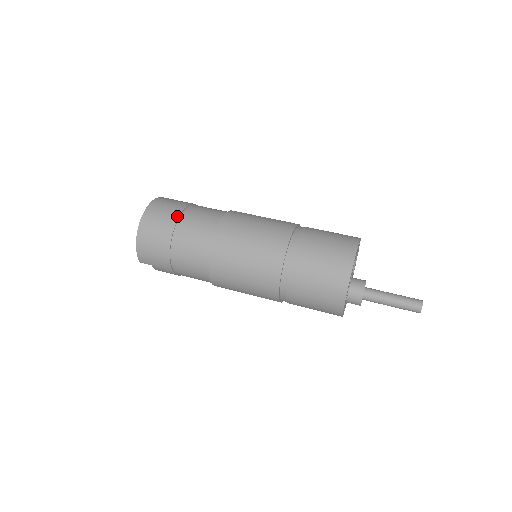
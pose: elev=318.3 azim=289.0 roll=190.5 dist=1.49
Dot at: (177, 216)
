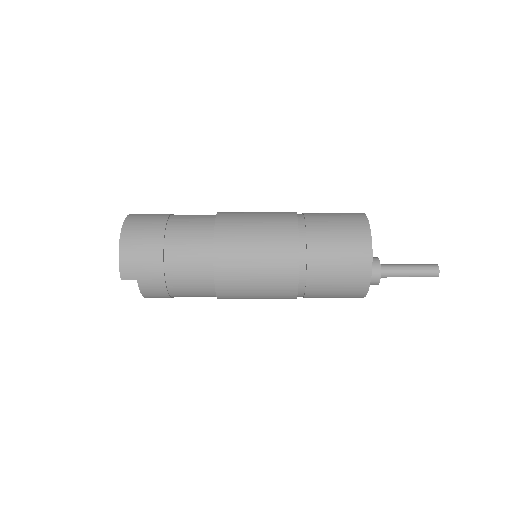
Dot at: (166, 217)
